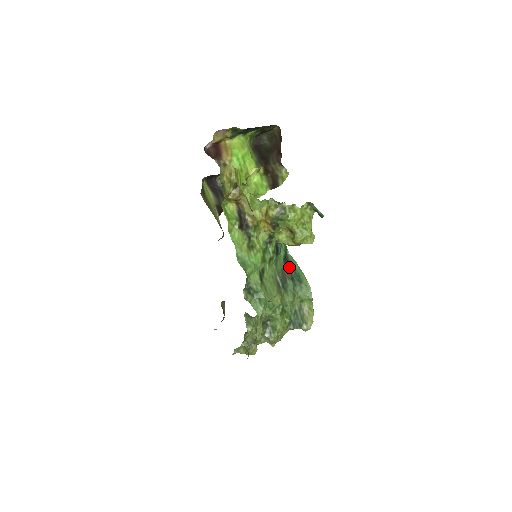
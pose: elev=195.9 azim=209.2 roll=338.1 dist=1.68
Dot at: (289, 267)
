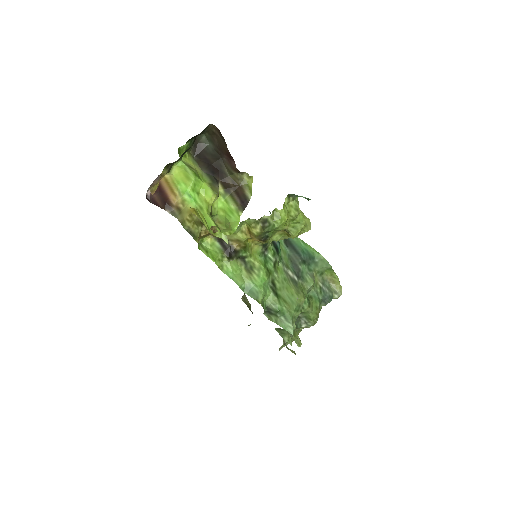
Dot at: (294, 249)
